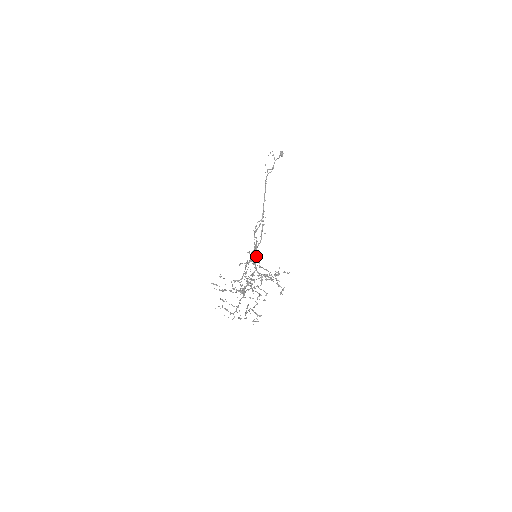
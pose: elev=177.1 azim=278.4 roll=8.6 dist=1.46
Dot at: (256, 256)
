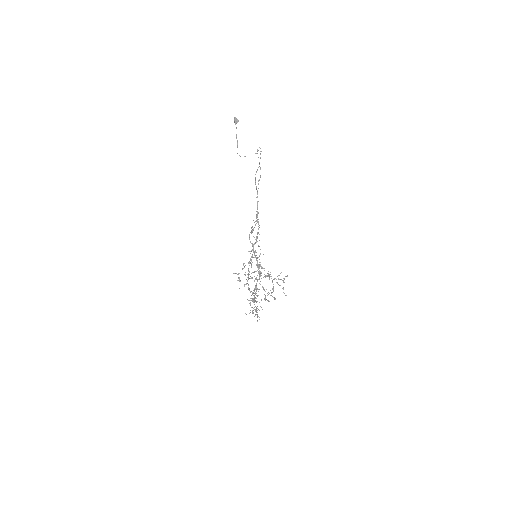
Dot at: occluded
